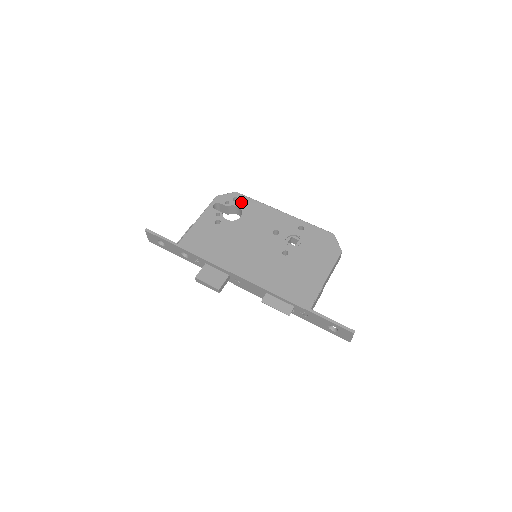
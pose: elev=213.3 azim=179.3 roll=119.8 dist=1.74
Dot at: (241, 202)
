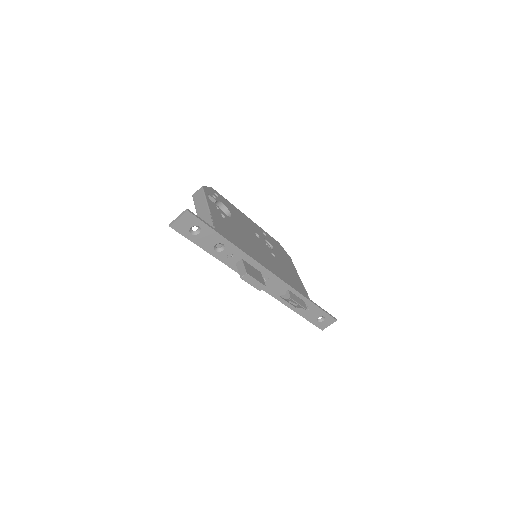
Dot at: (221, 199)
